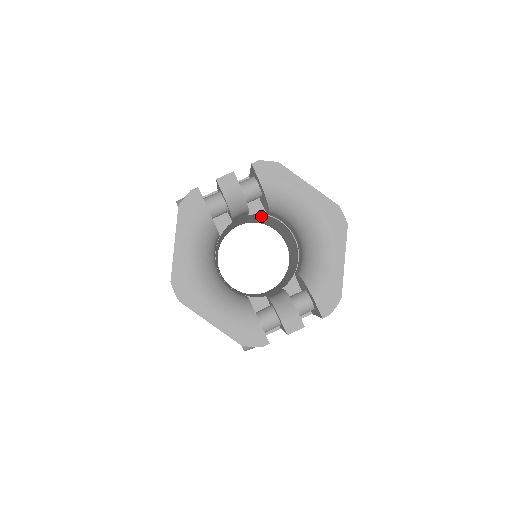
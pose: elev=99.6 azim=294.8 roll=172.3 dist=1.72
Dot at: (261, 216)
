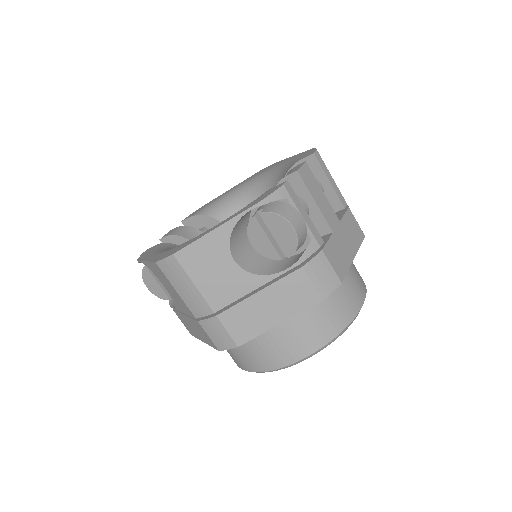
Dot at: occluded
